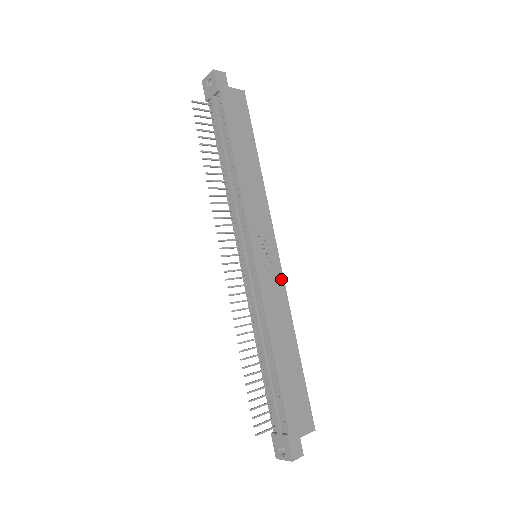
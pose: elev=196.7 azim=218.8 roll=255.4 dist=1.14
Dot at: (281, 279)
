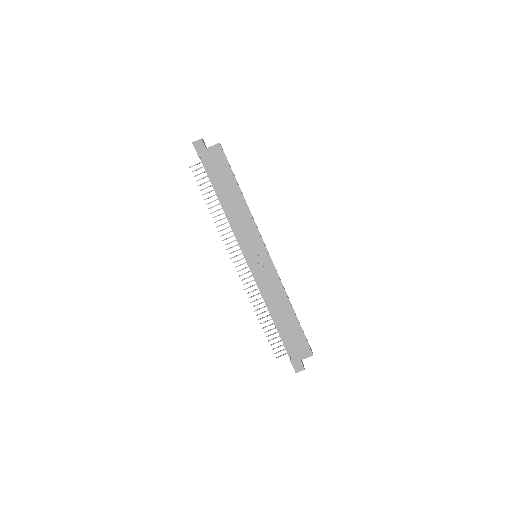
Dot at: (273, 269)
